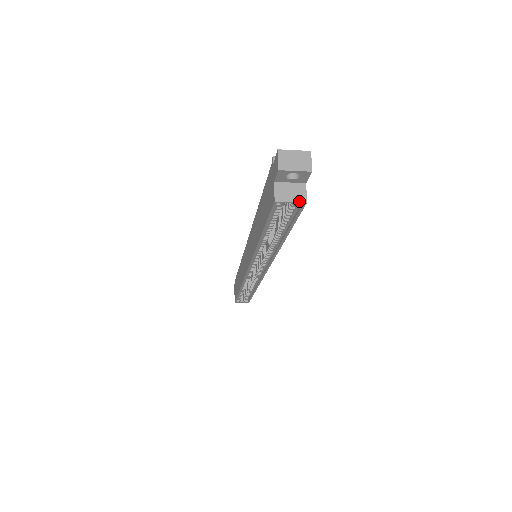
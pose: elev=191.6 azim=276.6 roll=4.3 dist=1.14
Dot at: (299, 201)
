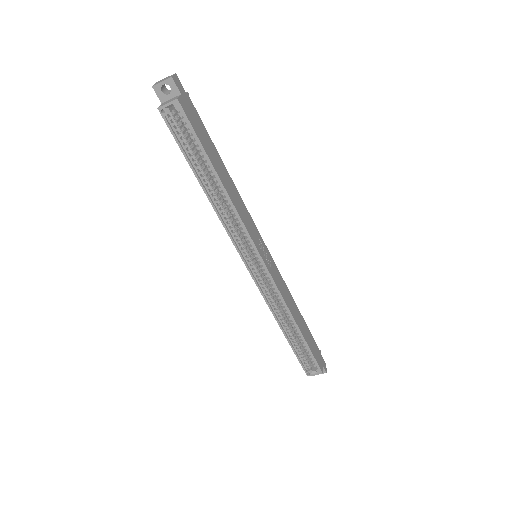
Dot at: (173, 101)
